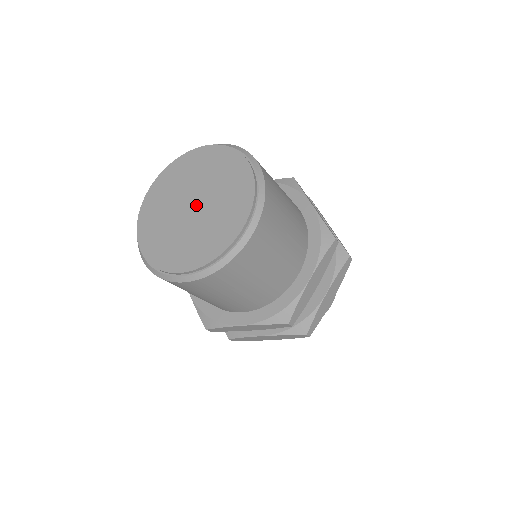
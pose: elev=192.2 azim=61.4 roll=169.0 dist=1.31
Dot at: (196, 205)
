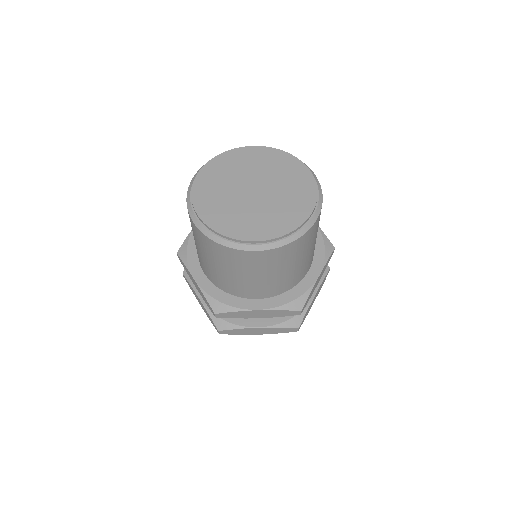
Dot at: (259, 190)
